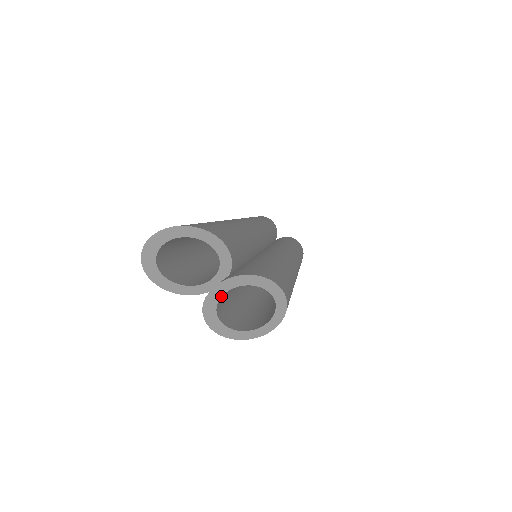
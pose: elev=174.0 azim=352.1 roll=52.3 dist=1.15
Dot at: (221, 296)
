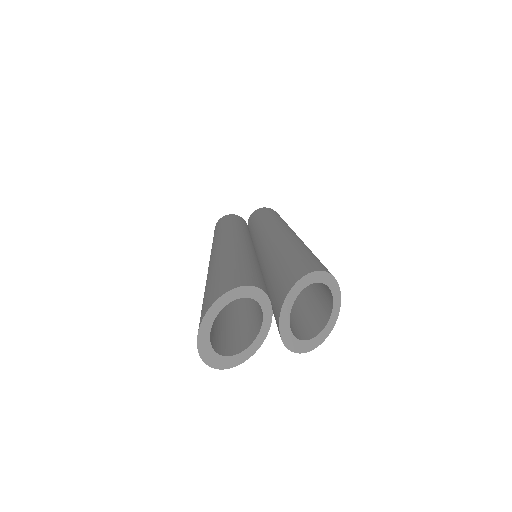
Dot at: (289, 326)
